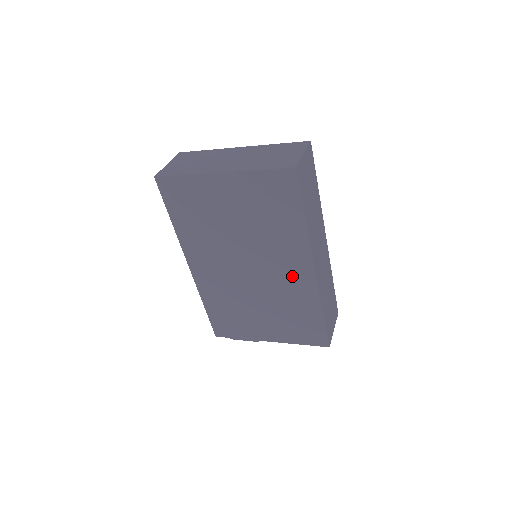
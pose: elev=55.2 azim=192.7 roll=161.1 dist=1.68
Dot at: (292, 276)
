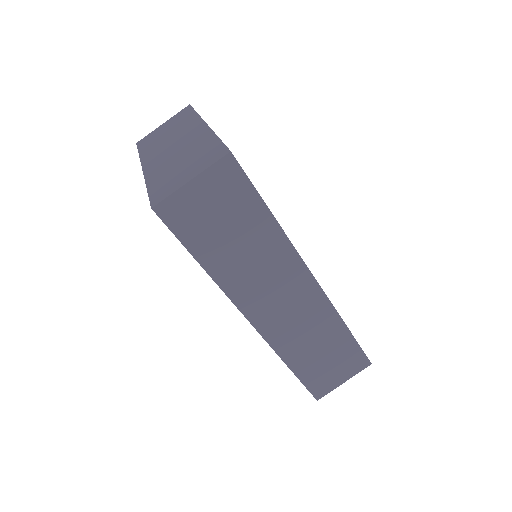
Dot at: occluded
